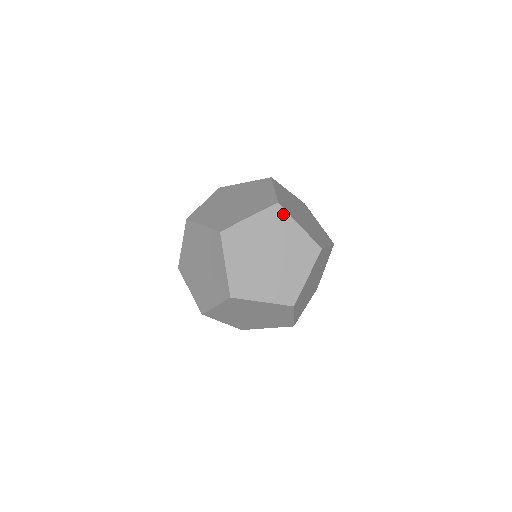
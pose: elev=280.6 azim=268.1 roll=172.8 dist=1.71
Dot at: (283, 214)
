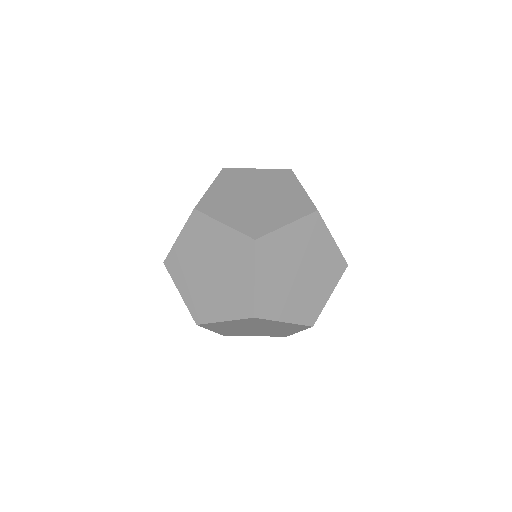
Dot at: (291, 176)
